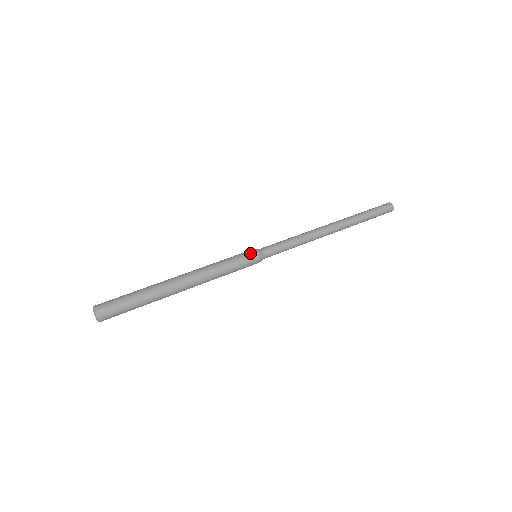
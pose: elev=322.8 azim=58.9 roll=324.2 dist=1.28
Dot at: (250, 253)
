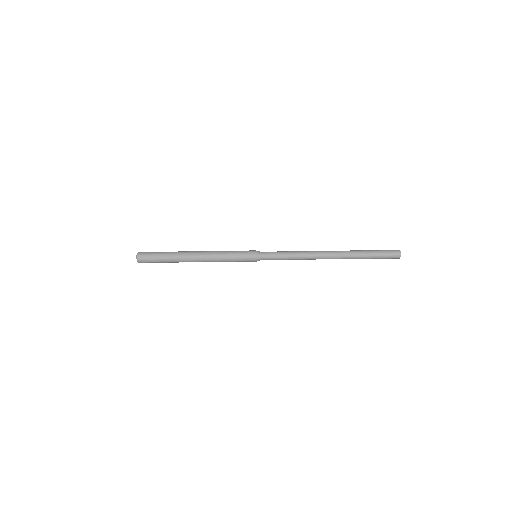
Dot at: occluded
